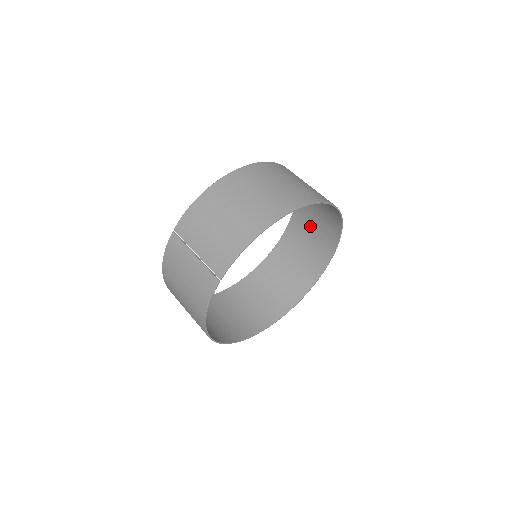
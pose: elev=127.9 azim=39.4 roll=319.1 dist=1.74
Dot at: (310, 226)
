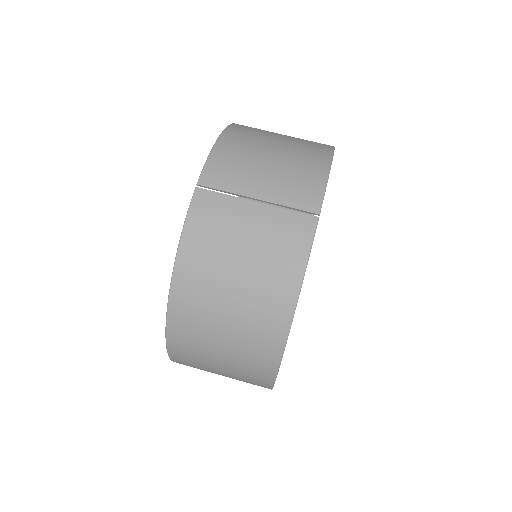
Dot at: occluded
